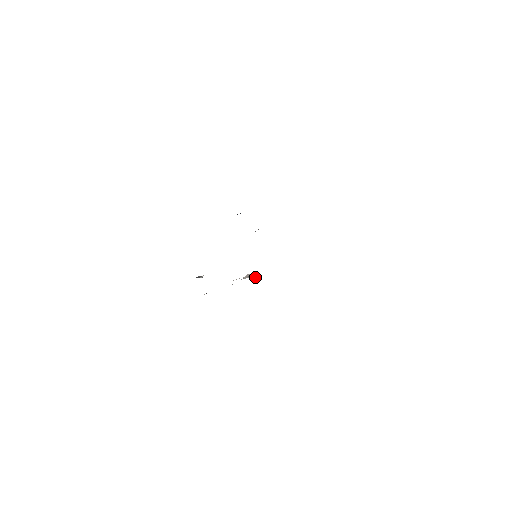
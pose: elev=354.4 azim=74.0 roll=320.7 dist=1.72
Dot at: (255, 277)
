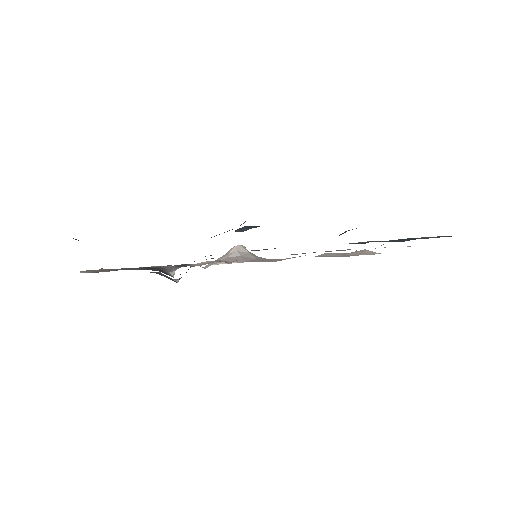
Dot at: (246, 250)
